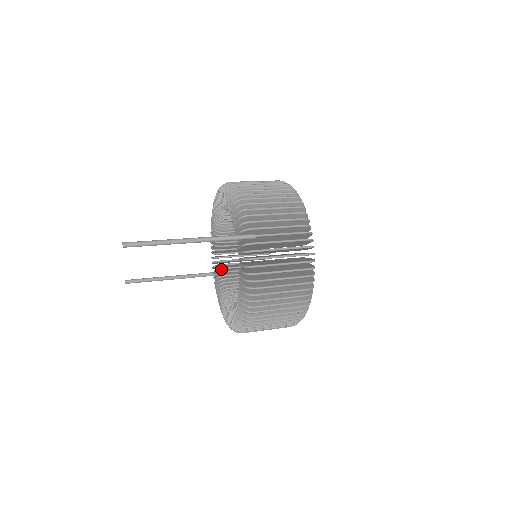
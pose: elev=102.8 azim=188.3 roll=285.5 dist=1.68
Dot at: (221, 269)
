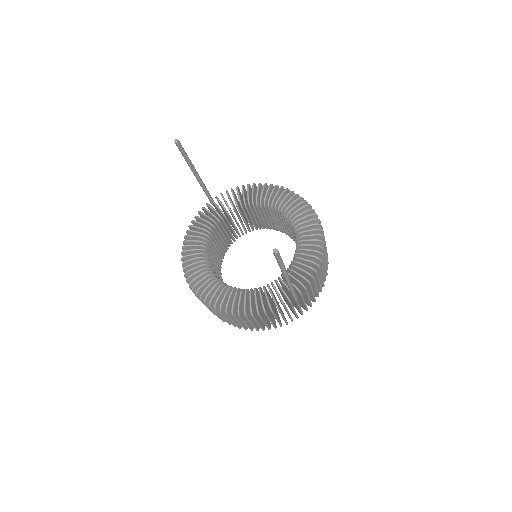
Dot at: (224, 216)
